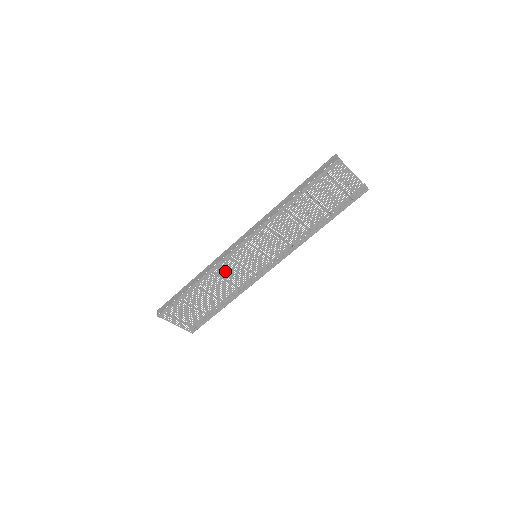
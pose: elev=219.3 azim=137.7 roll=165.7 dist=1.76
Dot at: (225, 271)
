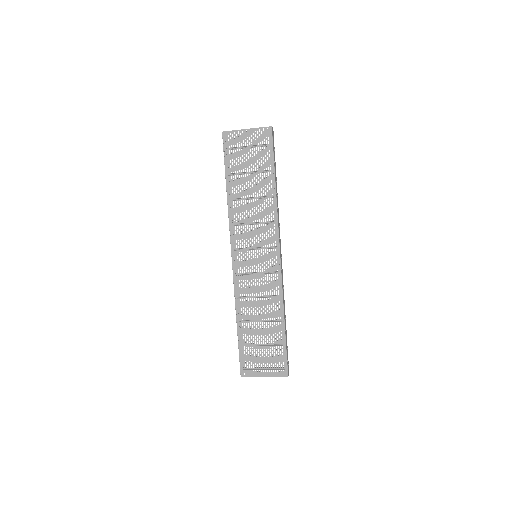
Dot at: (246, 289)
